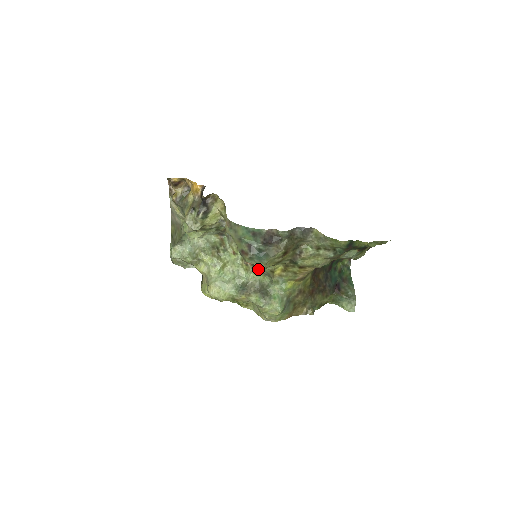
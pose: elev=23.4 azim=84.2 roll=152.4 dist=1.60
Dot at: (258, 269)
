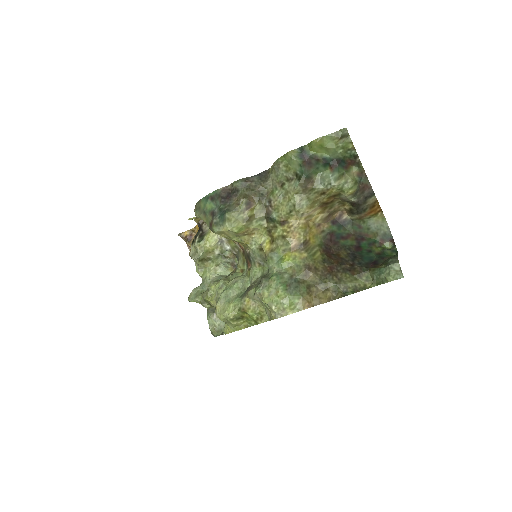
Dot at: (255, 262)
